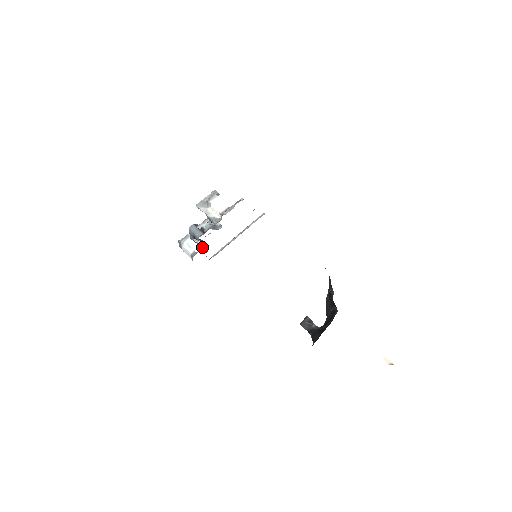
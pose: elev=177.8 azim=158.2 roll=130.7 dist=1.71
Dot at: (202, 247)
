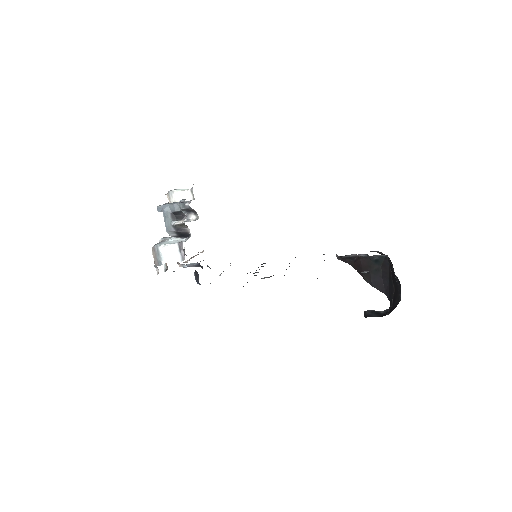
Dot at: (187, 239)
